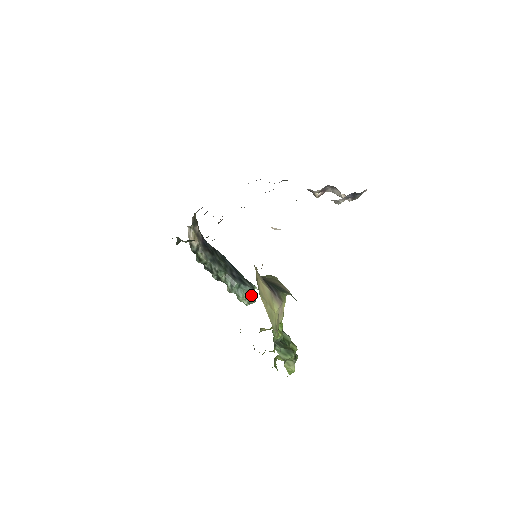
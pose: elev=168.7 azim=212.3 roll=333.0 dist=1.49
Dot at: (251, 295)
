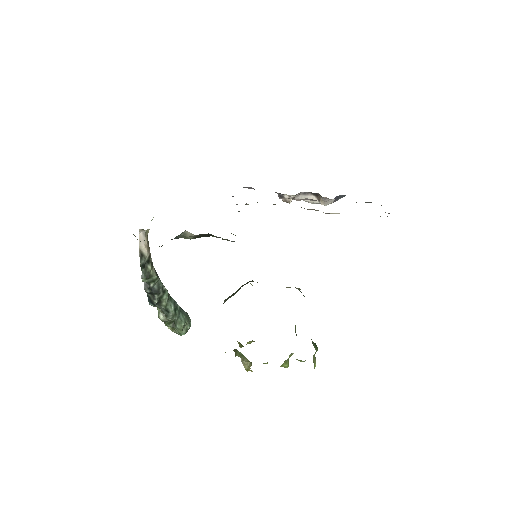
Dot at: (190, 320)
